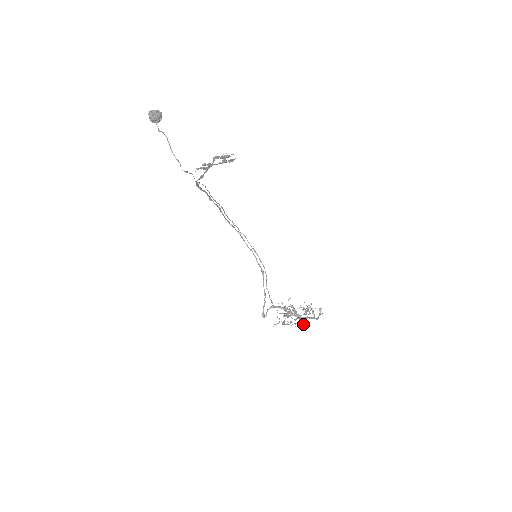
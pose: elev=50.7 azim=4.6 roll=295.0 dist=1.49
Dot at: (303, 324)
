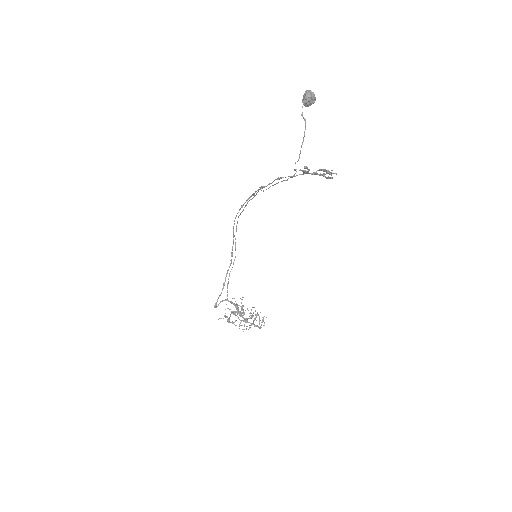
Dot at: occluded
